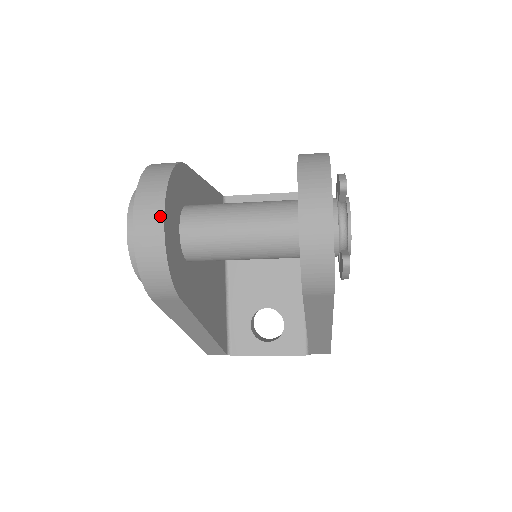
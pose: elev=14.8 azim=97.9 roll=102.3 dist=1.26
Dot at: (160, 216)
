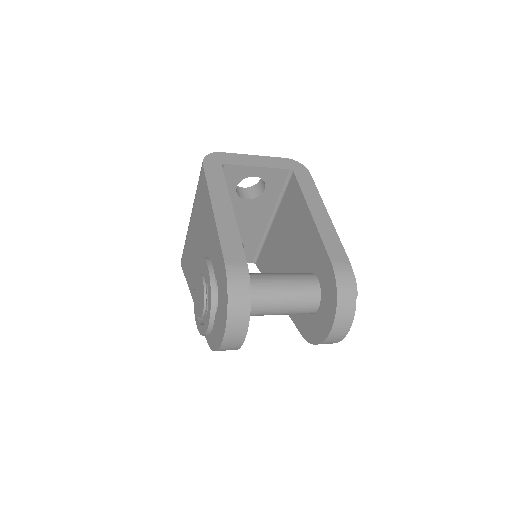
Dot at: (243, 338)
